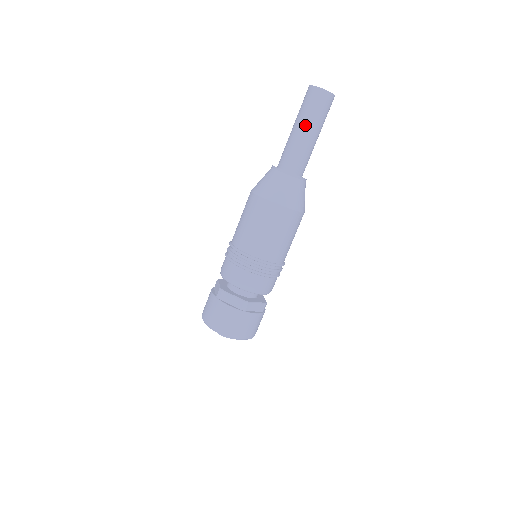
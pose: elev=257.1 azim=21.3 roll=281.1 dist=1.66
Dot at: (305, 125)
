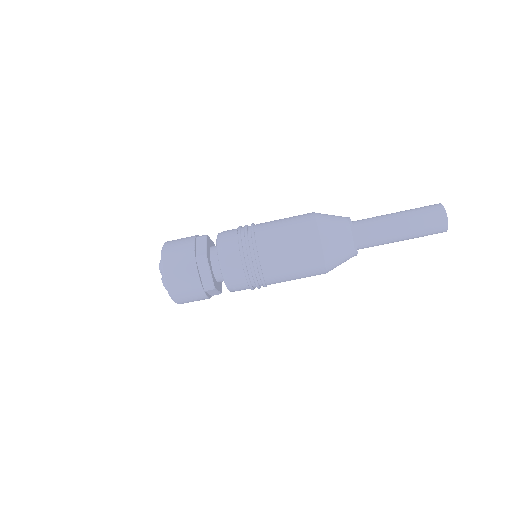
Dot at: (407, 229)
